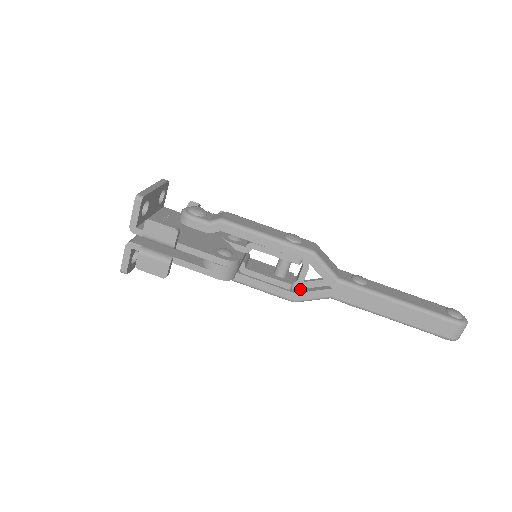
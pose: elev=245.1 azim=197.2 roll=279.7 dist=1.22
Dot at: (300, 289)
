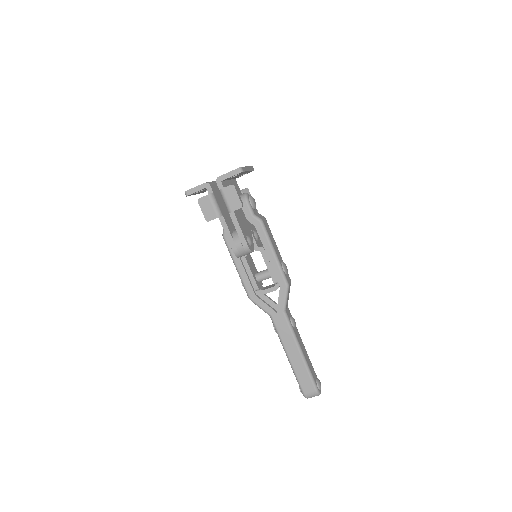
Dot at: occluded
